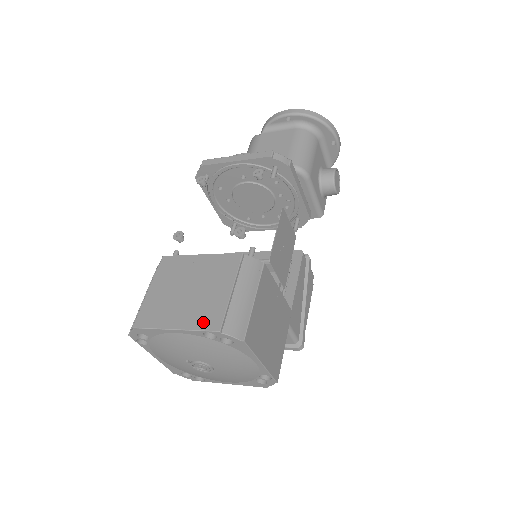
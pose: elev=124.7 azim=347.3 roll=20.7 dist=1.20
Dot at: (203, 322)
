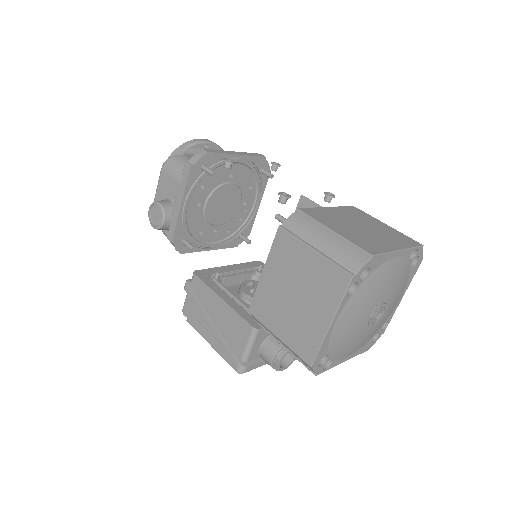
Dot at: (407, 242)
